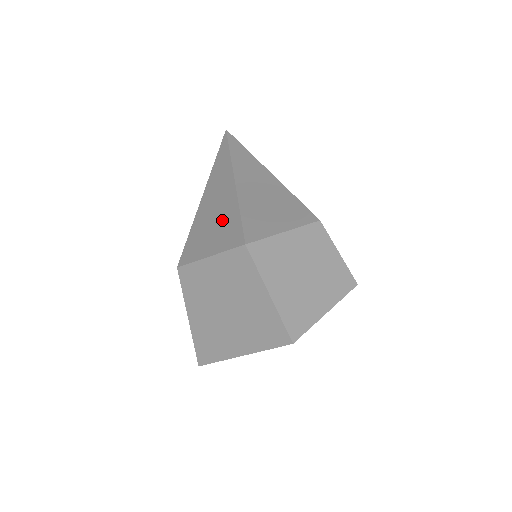
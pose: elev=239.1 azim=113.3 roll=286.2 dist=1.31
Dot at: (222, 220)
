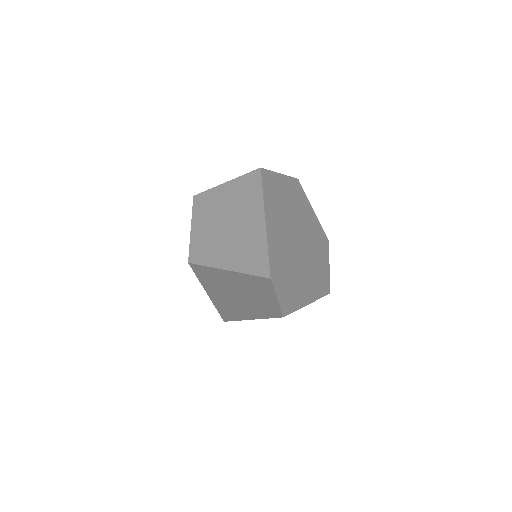
Dot at: occluded
